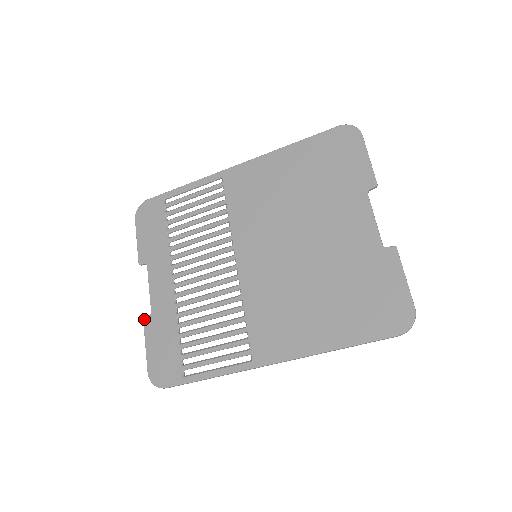
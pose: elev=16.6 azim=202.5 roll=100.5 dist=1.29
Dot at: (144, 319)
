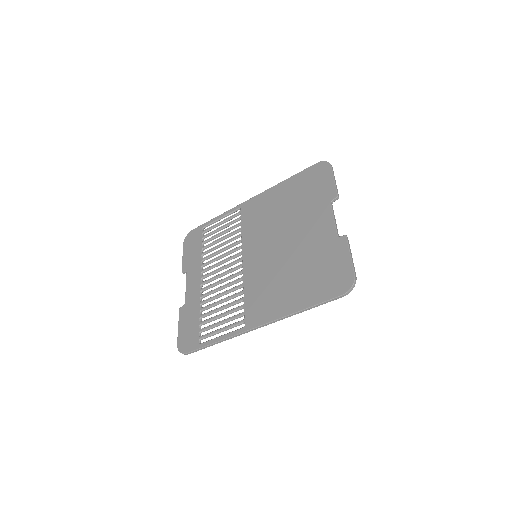
Dot at: (180, 308)
